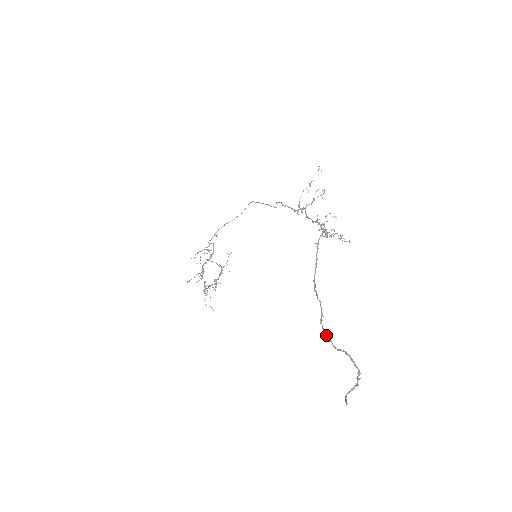
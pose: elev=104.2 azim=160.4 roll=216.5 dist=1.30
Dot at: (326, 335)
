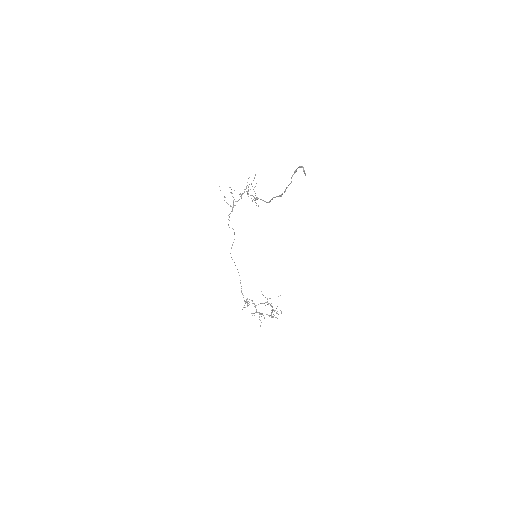
Dot at: (285, 191)
